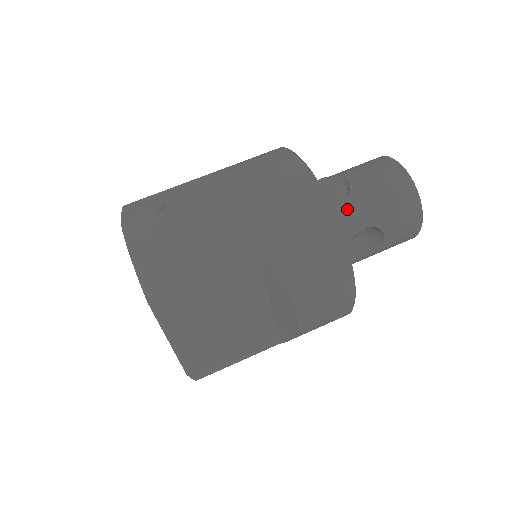
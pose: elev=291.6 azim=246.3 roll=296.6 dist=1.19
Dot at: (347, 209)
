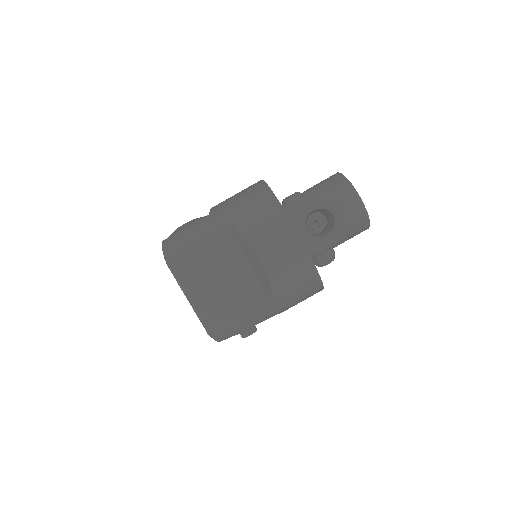
Dot at: (300, 202)
